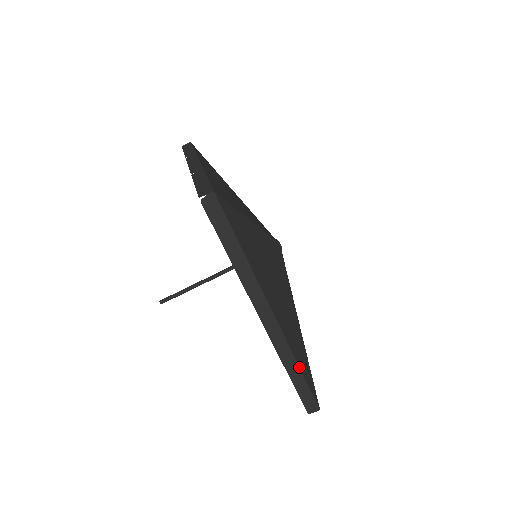
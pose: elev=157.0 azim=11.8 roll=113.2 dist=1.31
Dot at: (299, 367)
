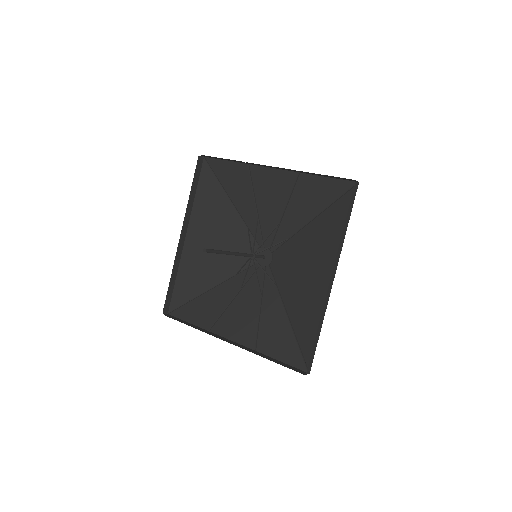
Dot at: occluded
